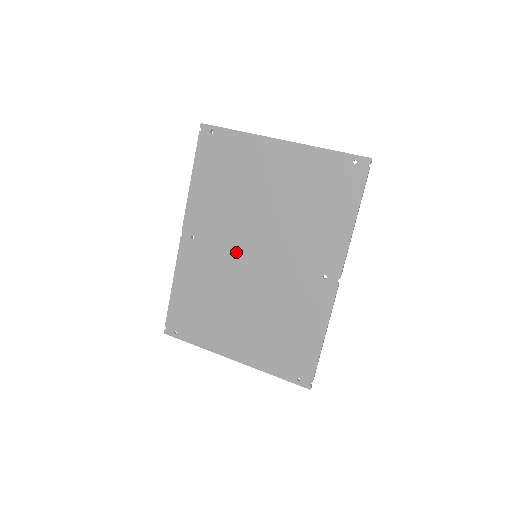
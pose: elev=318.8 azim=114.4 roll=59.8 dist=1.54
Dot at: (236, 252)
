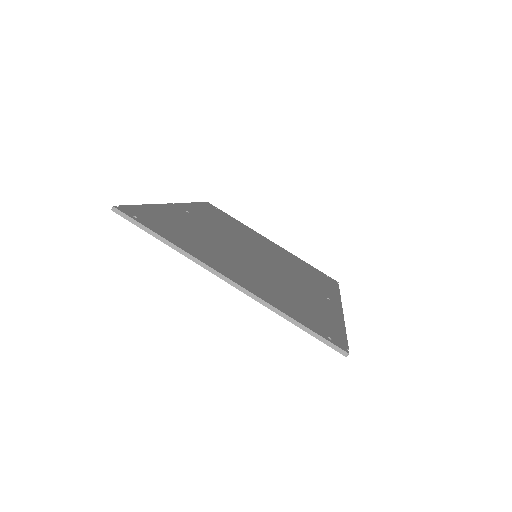
Dot at: occluded
